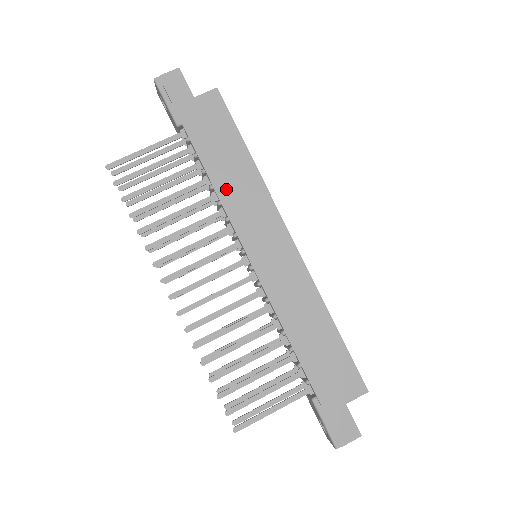
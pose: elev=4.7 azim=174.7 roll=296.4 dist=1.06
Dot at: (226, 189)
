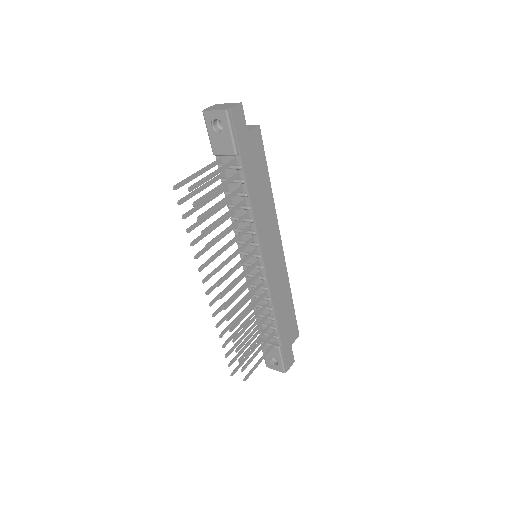
Dot at: (258, 210)
